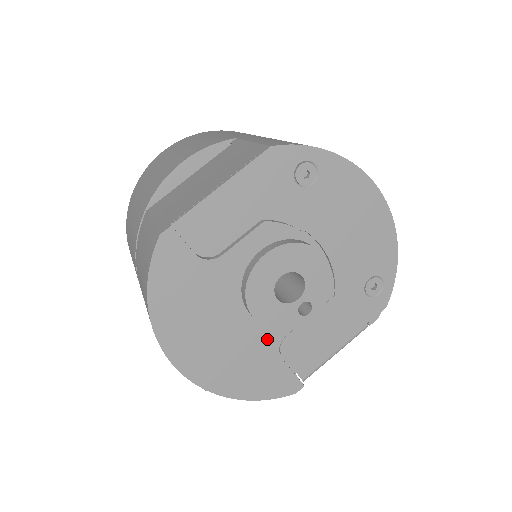
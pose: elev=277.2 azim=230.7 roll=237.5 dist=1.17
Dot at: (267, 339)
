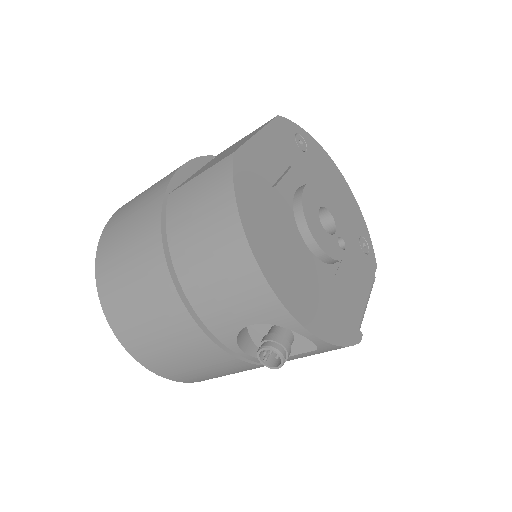
Dot at: (325, 276)
